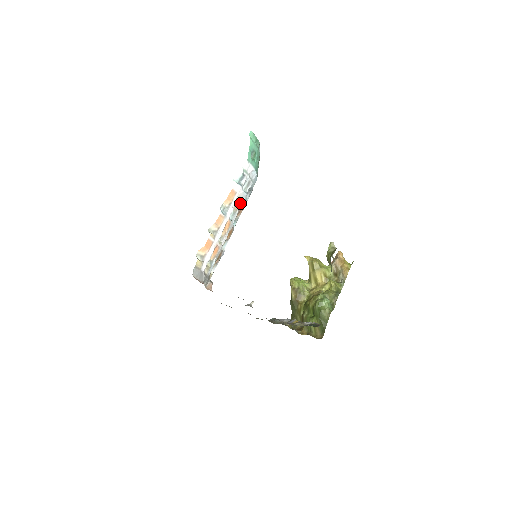
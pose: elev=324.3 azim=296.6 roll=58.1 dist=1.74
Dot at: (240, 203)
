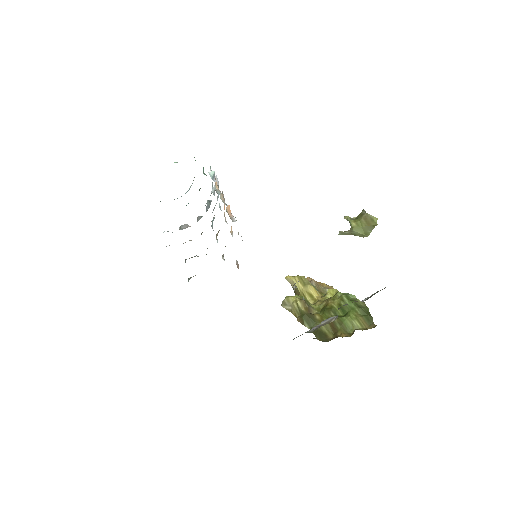
Dot at: occluded
